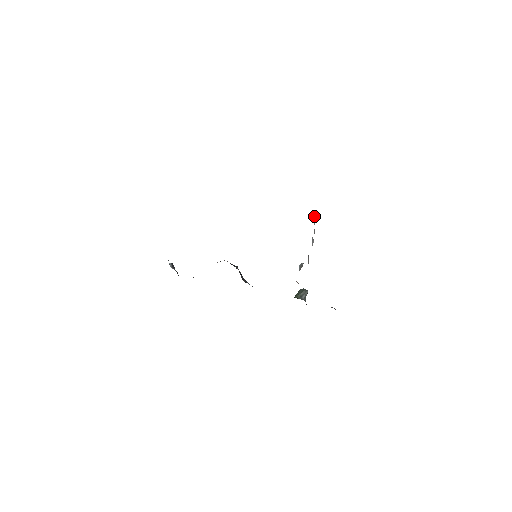
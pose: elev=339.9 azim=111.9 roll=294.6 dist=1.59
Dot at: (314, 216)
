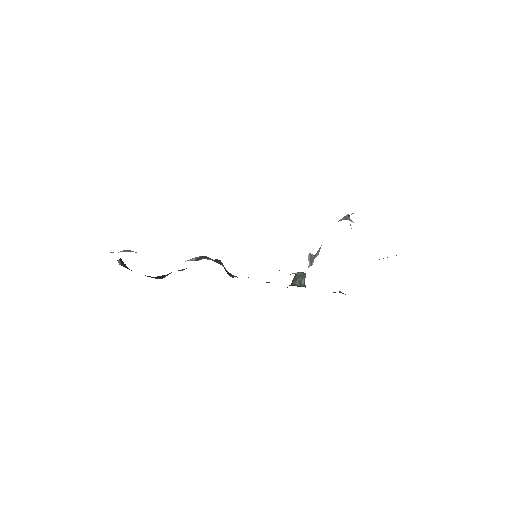
Dot at: (348, 215)
